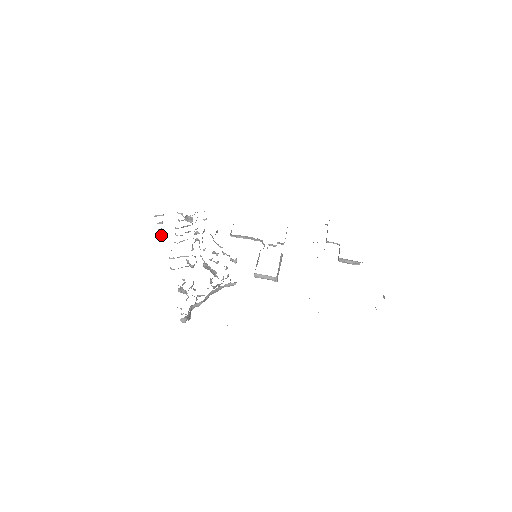
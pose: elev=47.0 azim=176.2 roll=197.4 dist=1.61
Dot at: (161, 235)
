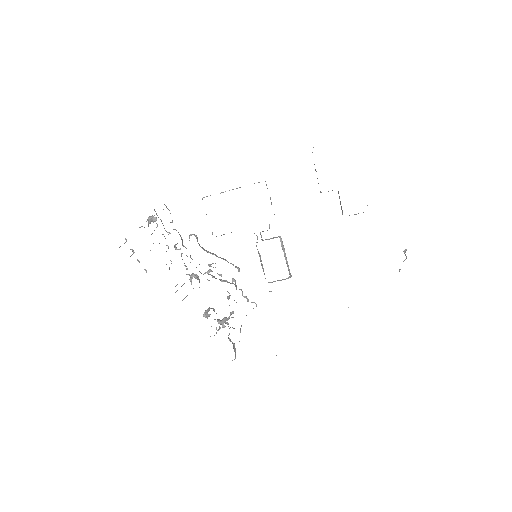
Dot at: (145, 270)
